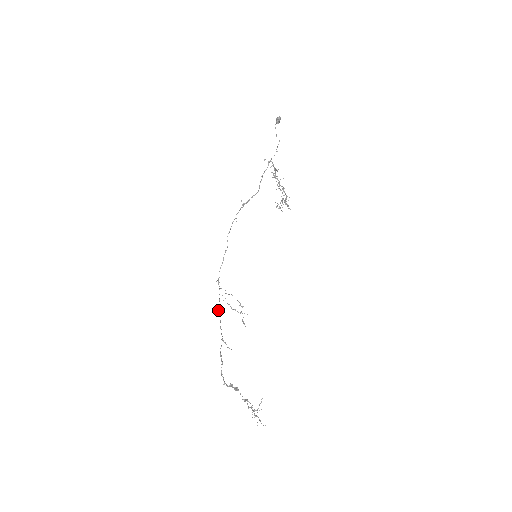
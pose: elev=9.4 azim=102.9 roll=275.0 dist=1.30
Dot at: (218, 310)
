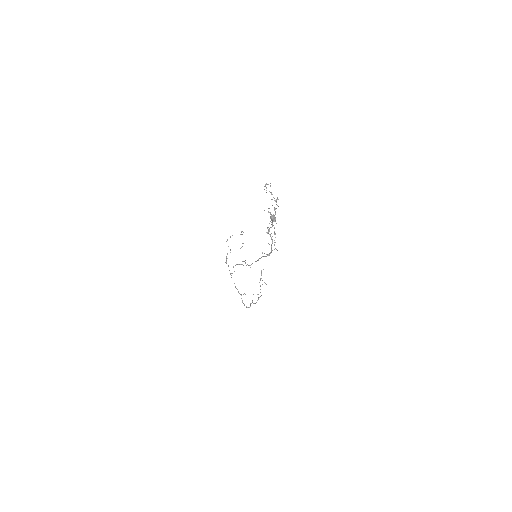
Dot at: occluded
